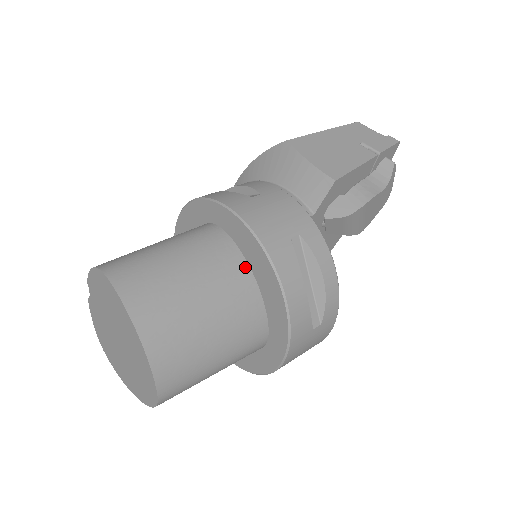
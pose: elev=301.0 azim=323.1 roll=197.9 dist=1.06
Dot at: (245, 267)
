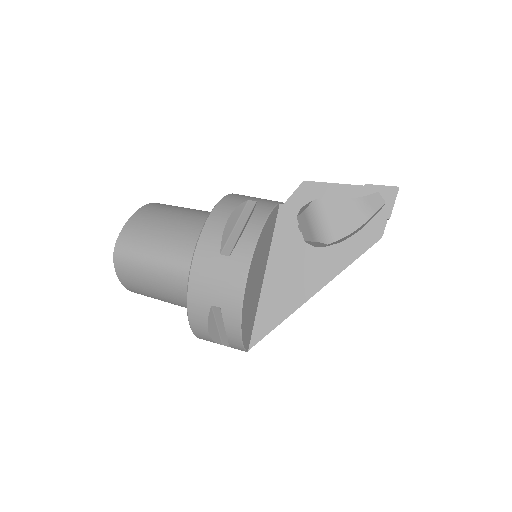
Dot at: occluded
